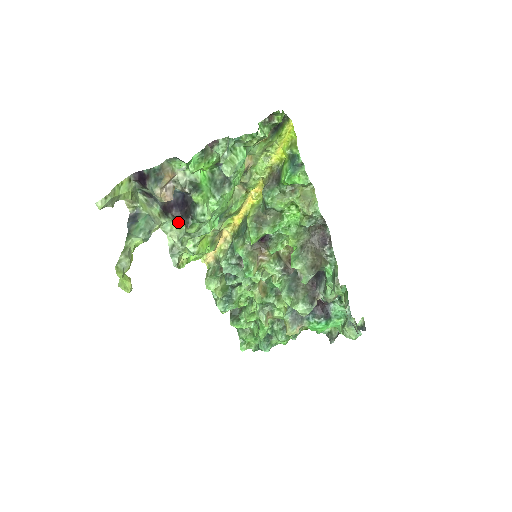
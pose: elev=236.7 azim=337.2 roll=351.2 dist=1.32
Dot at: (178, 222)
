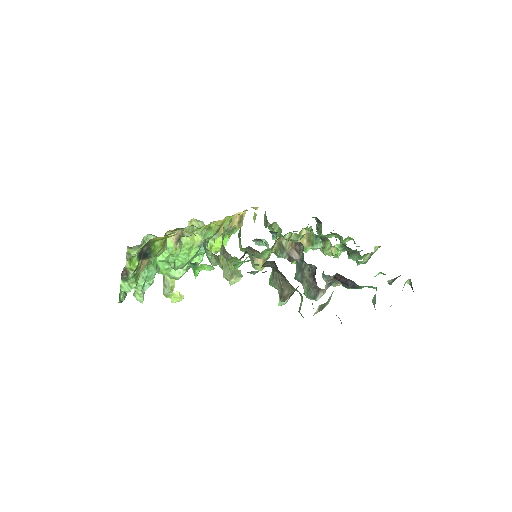
Dot at: occluded
